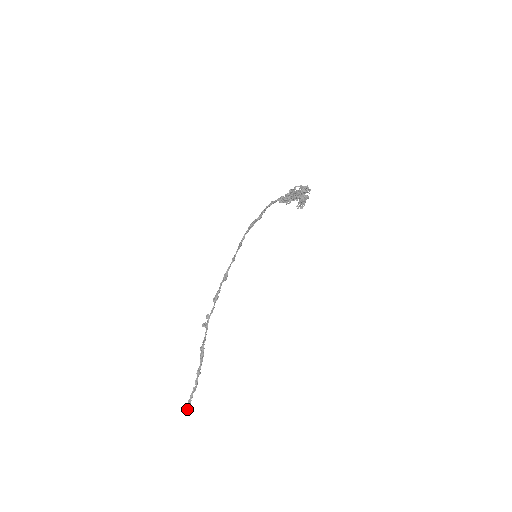
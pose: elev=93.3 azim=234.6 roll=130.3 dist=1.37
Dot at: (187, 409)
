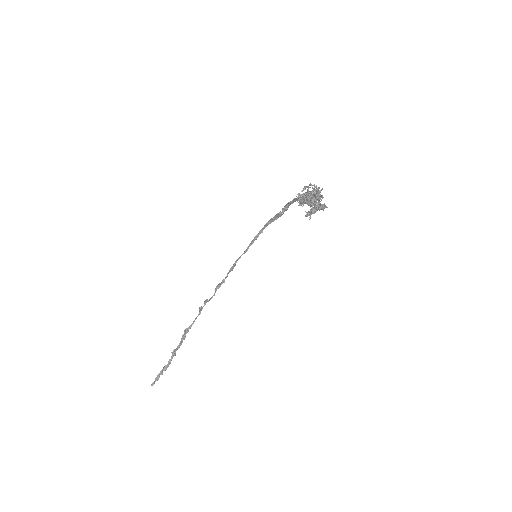
Dot at: (154, 382)
